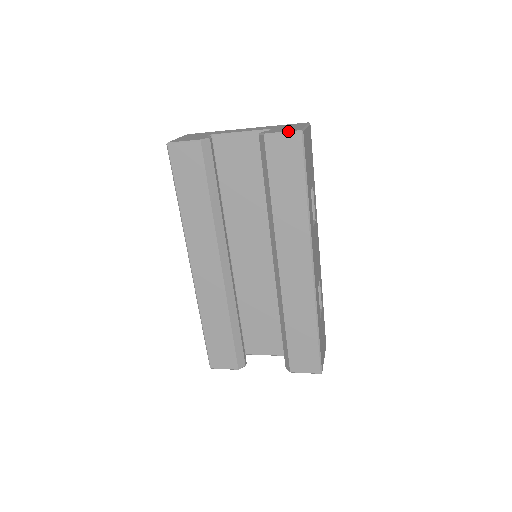
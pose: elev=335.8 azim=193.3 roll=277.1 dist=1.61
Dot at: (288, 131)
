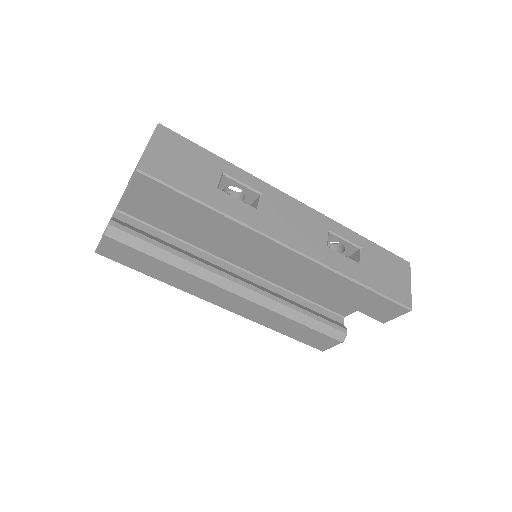
Dot at: (130, 179)
